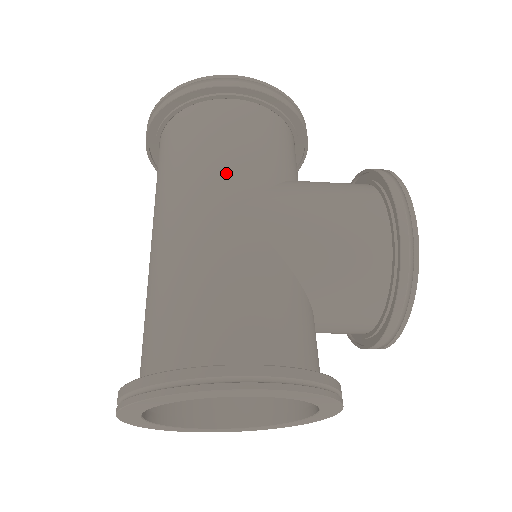
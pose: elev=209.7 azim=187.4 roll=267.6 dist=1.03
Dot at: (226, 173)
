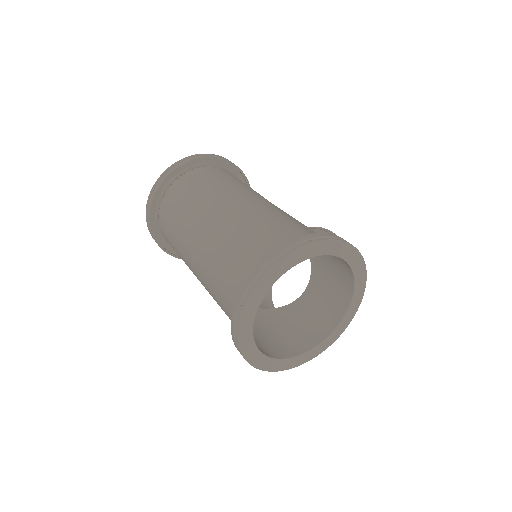
Dot at: (256, 192)
